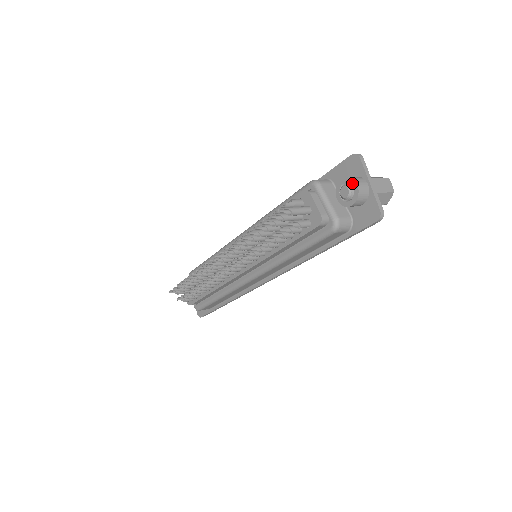
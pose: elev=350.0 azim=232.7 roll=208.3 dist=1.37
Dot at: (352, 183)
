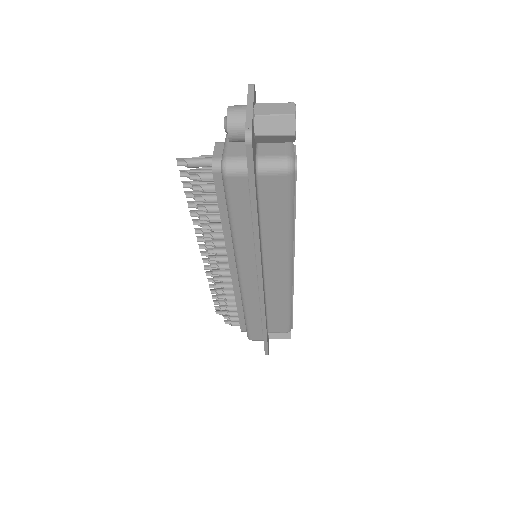
Dot at: (228, 111)
